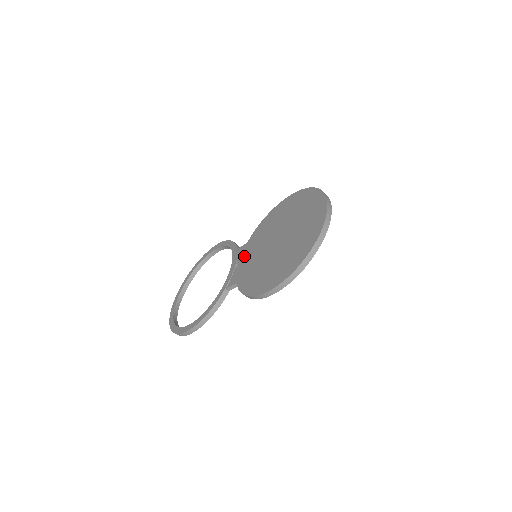
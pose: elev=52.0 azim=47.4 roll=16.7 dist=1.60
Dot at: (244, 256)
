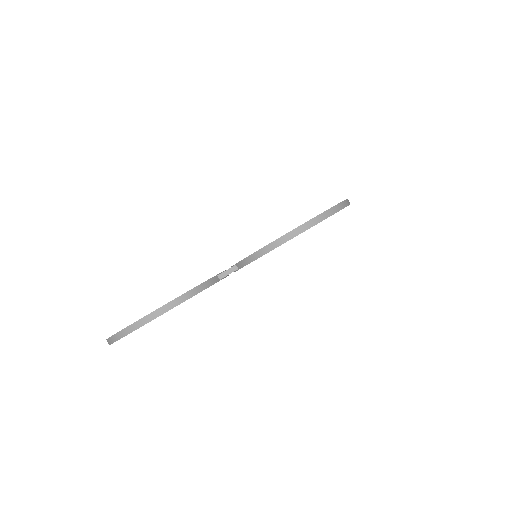
Dot at: occluded
